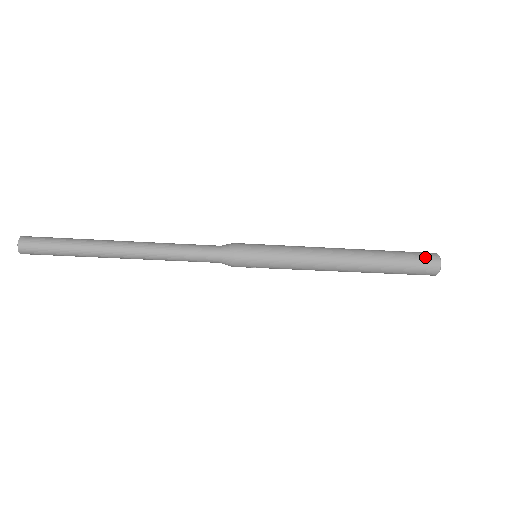
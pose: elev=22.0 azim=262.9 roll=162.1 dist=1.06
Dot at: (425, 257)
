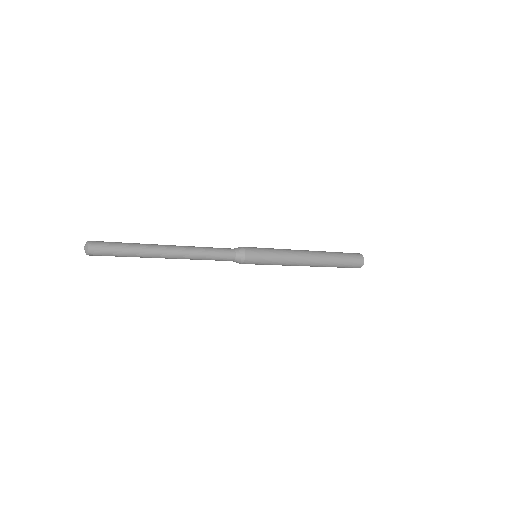
Dot at: (356, 259)
